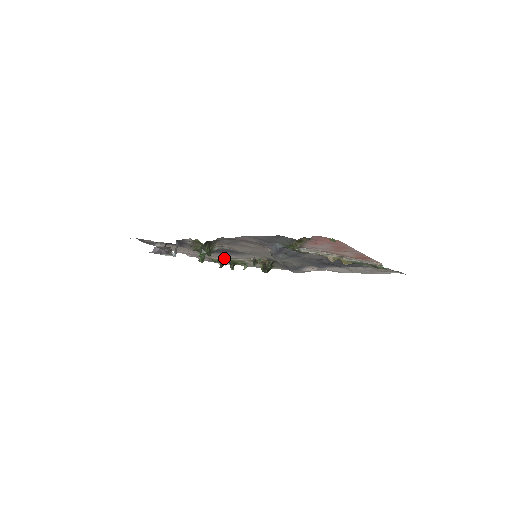
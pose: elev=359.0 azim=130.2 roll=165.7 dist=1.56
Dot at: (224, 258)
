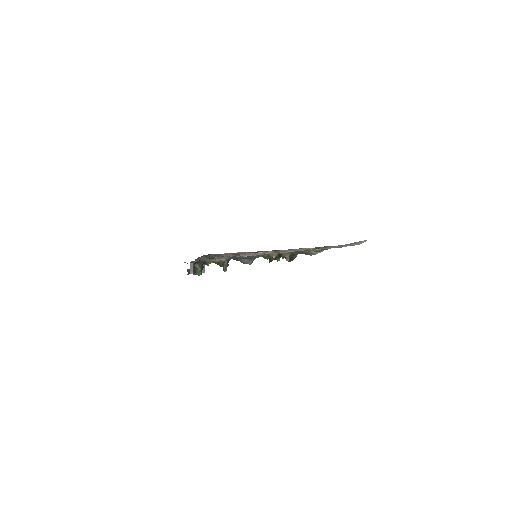
Dot at: occluded
